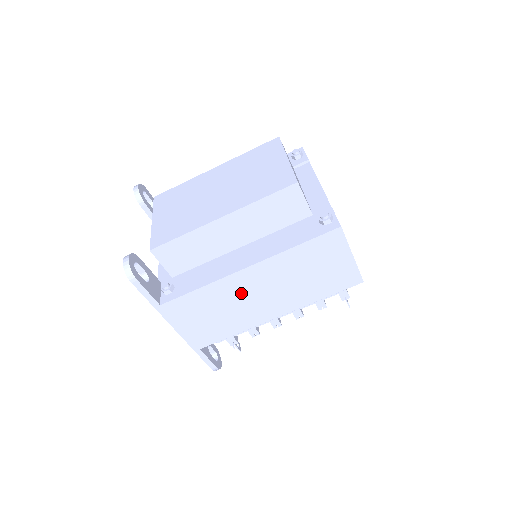
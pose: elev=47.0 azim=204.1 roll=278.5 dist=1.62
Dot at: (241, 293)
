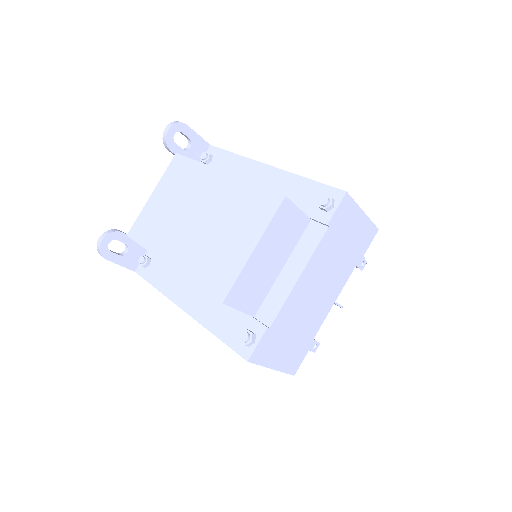
Dot at: occluded
